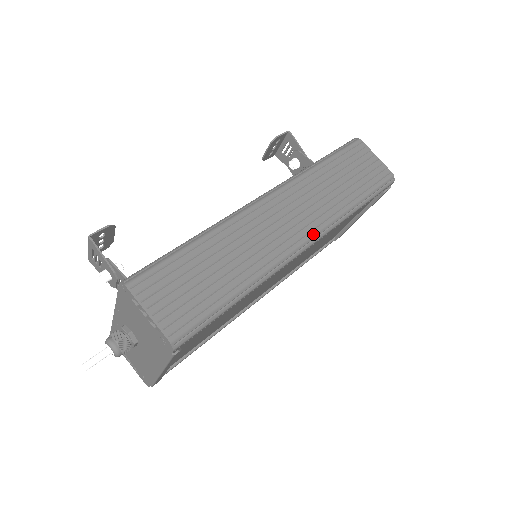
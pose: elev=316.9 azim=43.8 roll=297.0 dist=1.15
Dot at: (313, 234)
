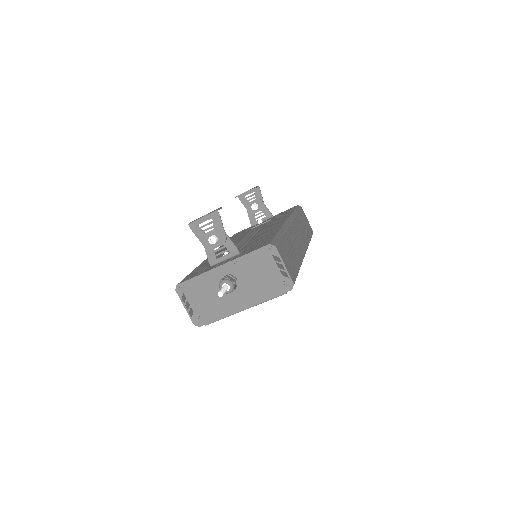
Dot at: (306, 250)
